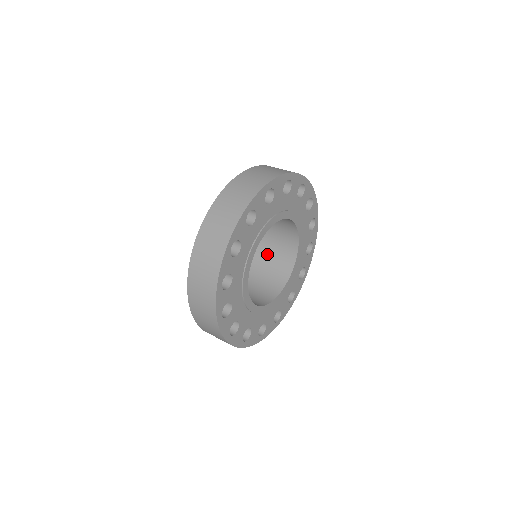
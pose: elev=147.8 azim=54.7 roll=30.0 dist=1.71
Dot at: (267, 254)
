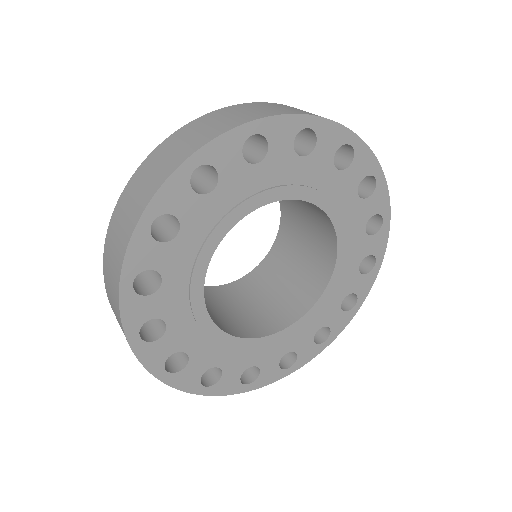
Dot at: (303, 237)
